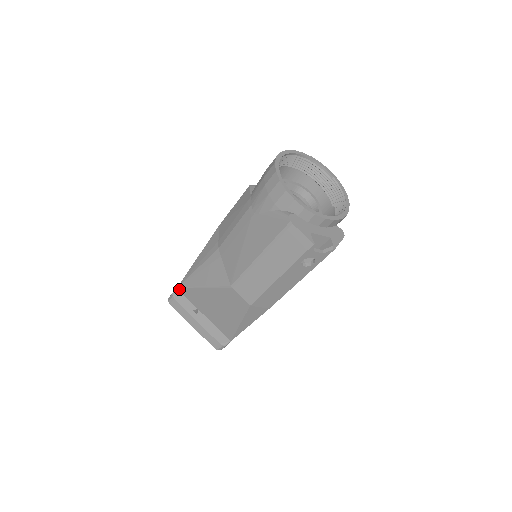
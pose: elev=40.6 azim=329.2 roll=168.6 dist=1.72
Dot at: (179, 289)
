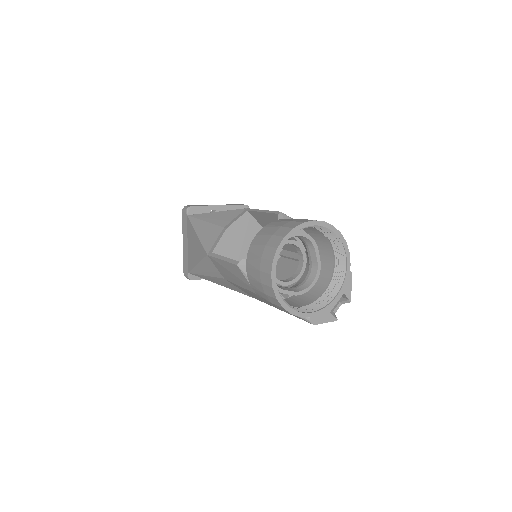
Dot at: occluded
